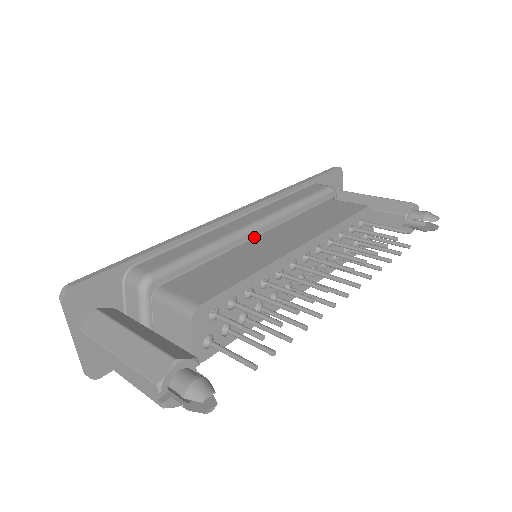
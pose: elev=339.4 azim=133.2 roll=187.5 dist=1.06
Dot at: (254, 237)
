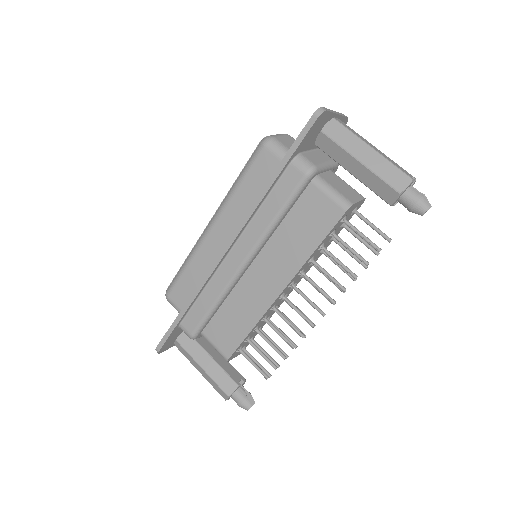
Dot at: (247, 268)
